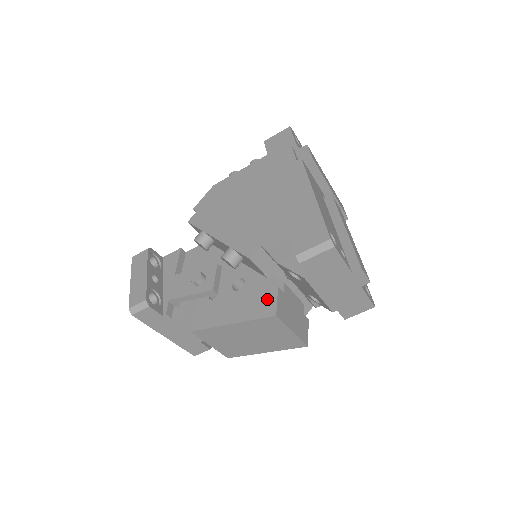
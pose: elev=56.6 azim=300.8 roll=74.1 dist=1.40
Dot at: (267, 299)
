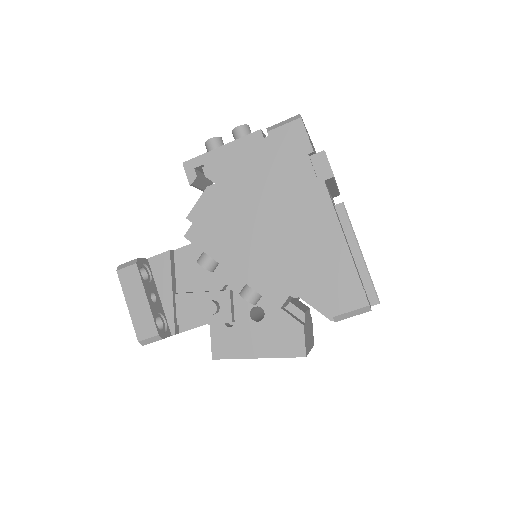
Dot at: (294, 338)
